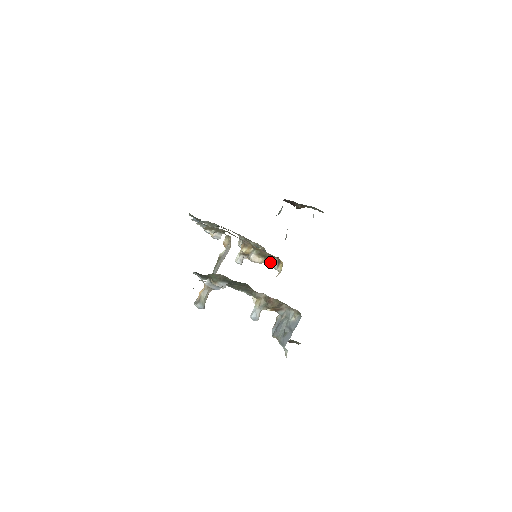
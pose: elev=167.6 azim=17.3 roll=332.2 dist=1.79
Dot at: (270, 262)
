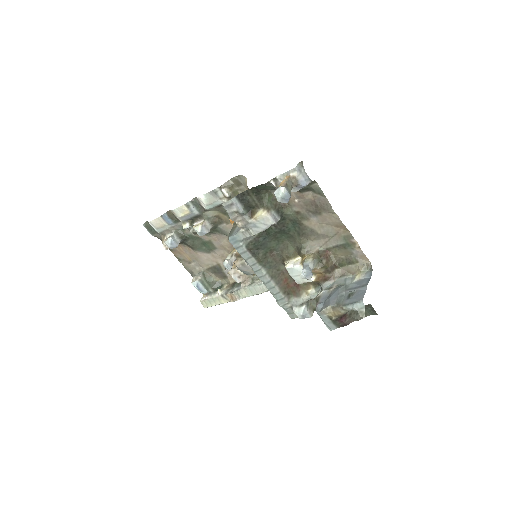
Dot at: occluded
